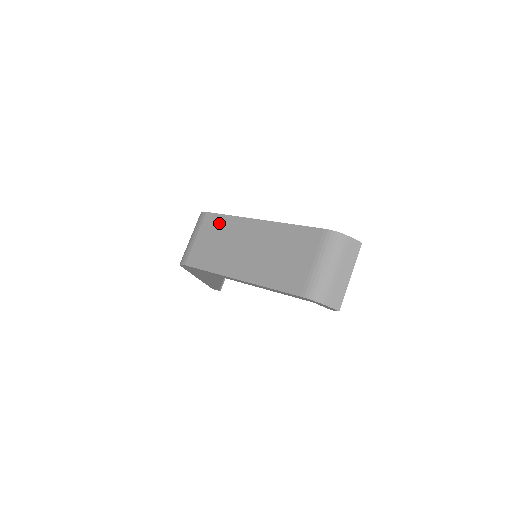
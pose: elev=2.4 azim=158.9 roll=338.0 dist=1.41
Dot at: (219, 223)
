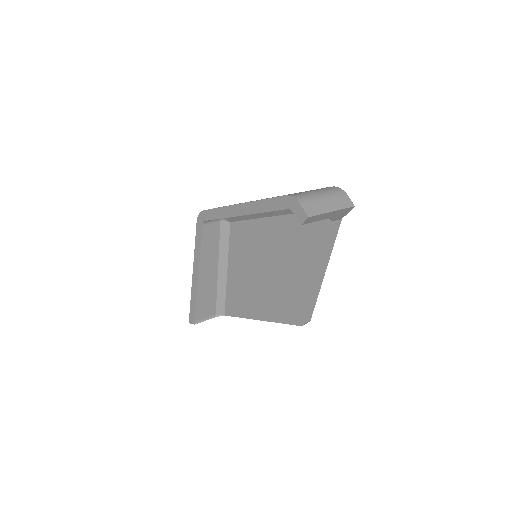
Dot at: occluded
